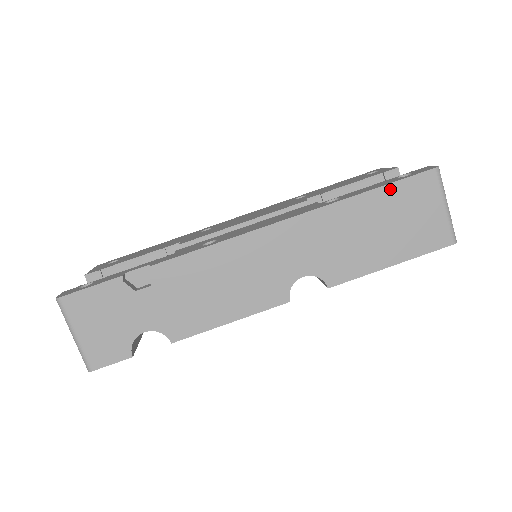
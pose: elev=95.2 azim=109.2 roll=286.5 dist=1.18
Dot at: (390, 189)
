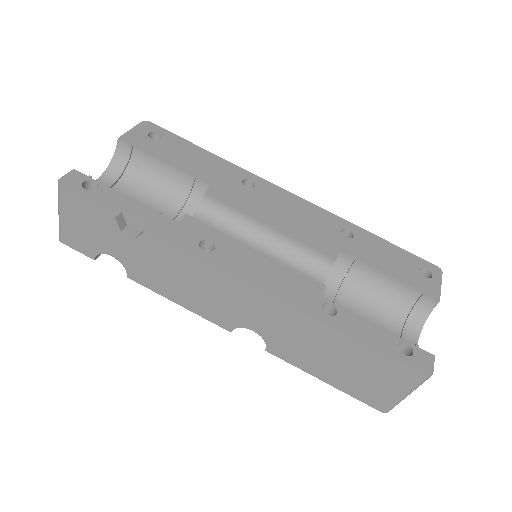
Dot at: (375, 353)
